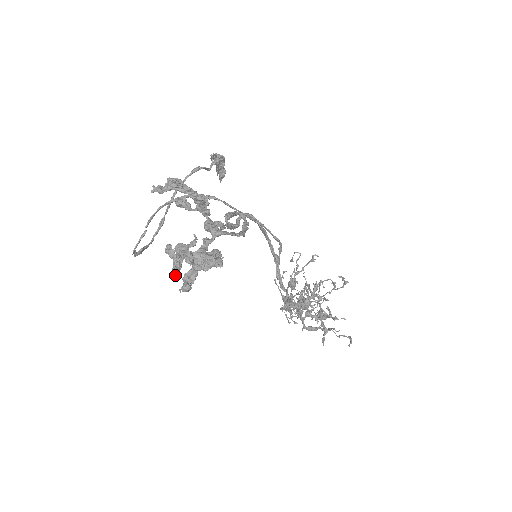
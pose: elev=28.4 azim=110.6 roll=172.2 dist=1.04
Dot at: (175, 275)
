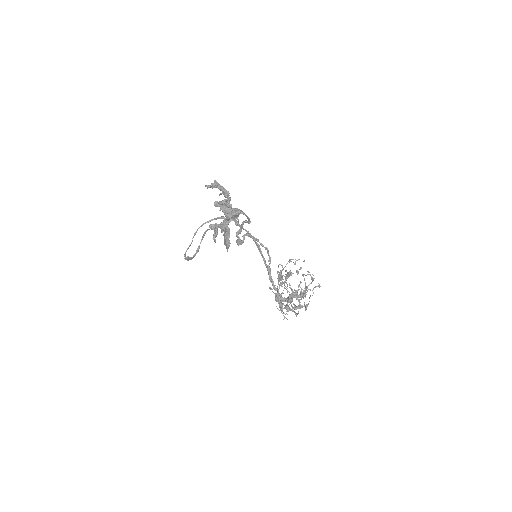
Dot at: (215, 239)
